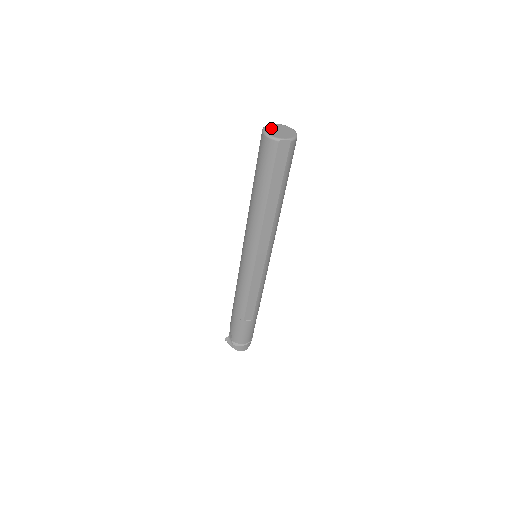
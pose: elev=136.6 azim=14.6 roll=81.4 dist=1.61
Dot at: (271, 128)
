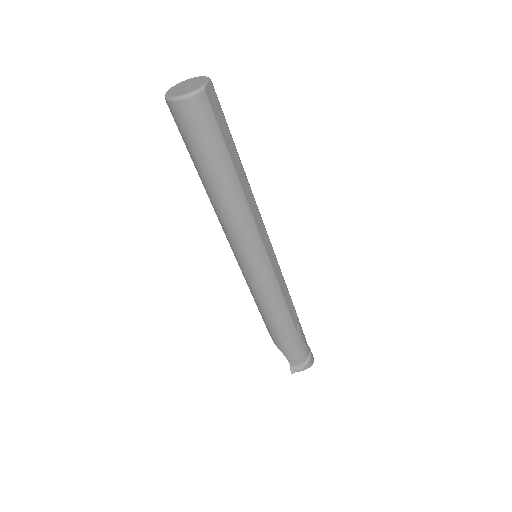
Dot at: (175, 92)
